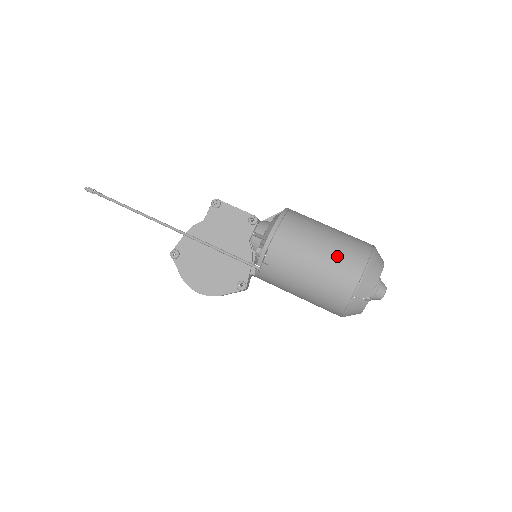
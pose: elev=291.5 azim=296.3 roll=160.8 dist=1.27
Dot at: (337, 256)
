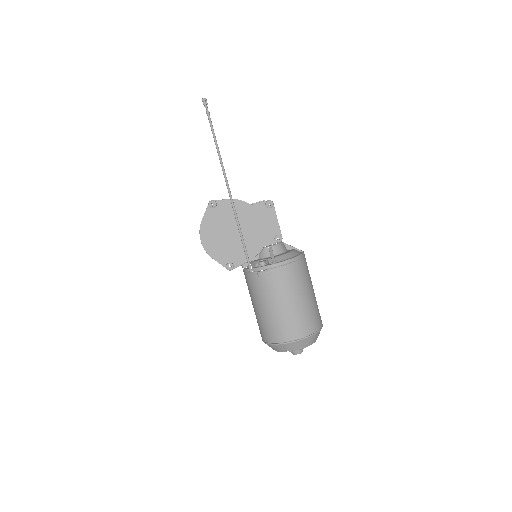
Dot at: (299, 315)
